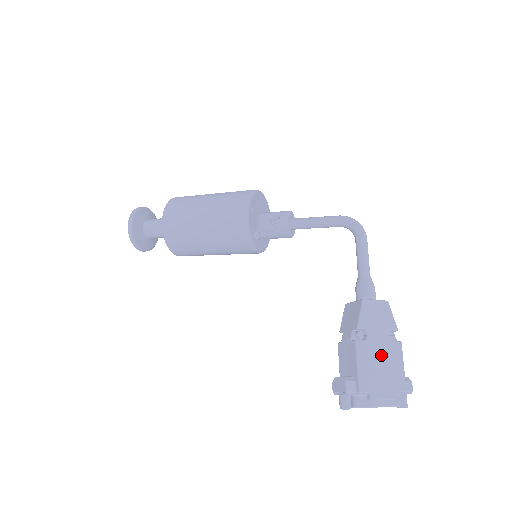
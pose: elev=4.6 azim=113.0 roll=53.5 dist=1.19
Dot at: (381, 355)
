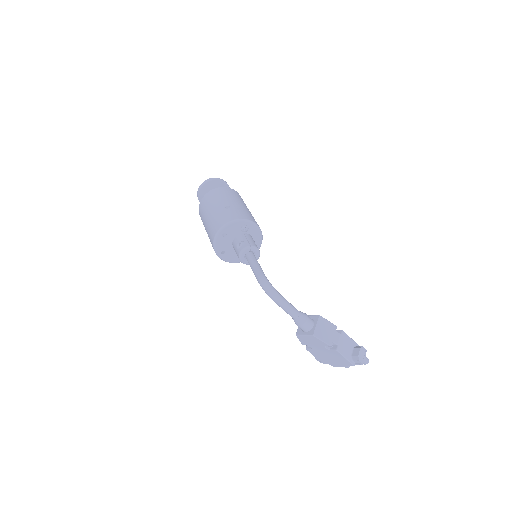
Dot at: (326, 354)
